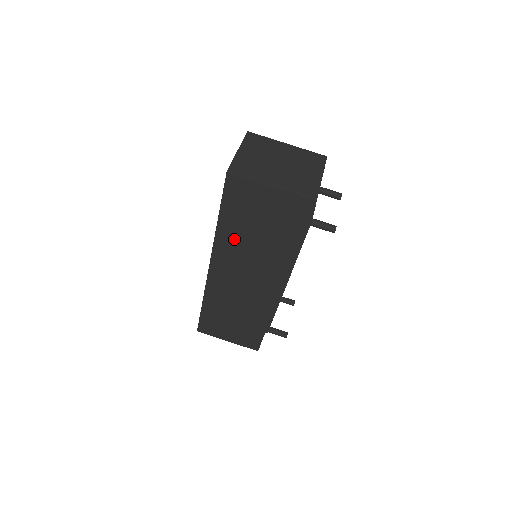
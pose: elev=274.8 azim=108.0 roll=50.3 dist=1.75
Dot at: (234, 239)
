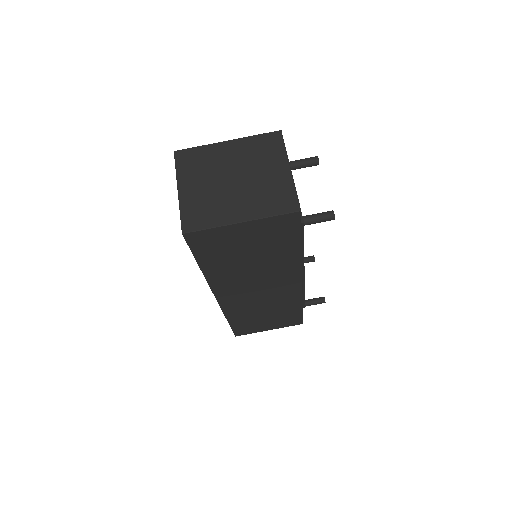
Dot at: (228, 273)
